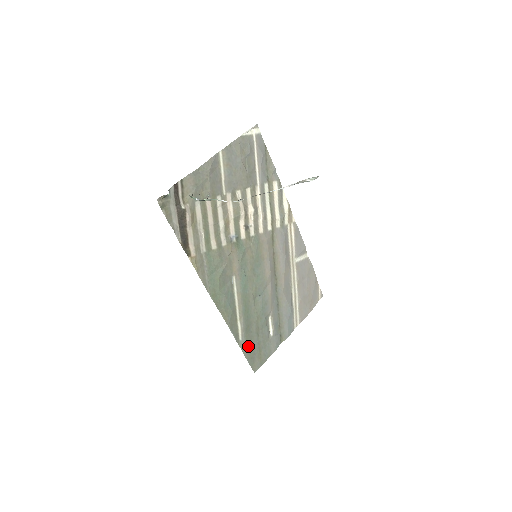
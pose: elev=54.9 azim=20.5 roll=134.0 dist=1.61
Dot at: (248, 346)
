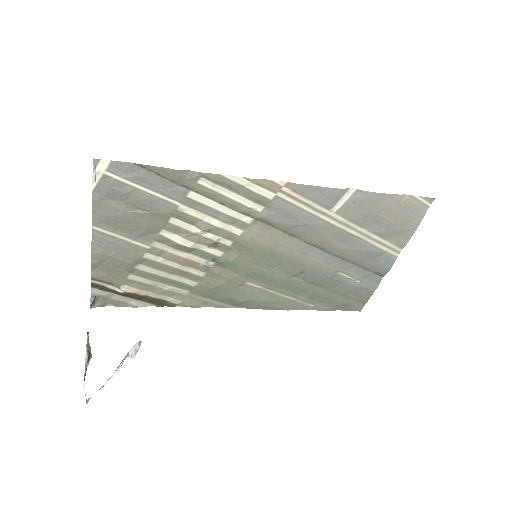
Dot at: (329, 304)
